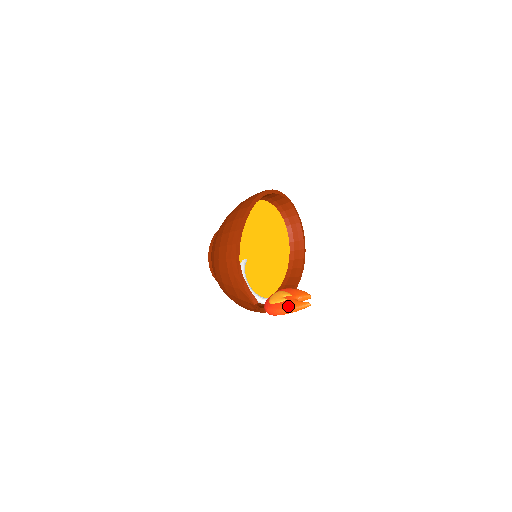
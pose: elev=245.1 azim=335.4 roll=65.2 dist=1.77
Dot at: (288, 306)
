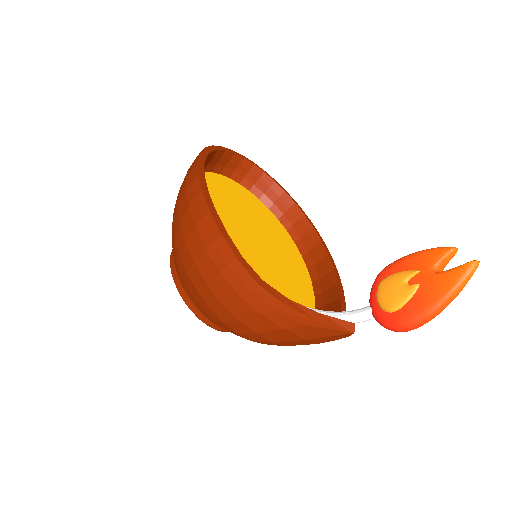
Dot at: (439, 294)
